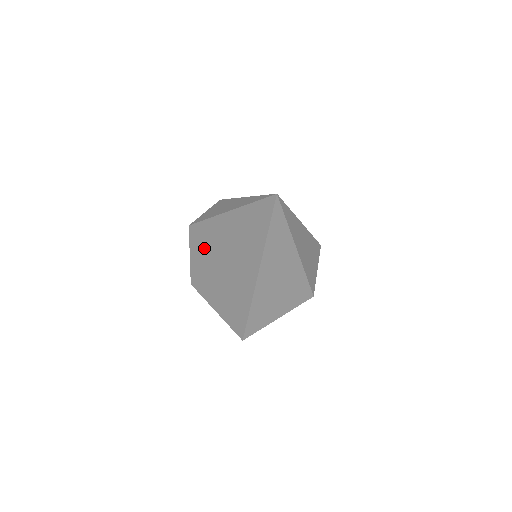
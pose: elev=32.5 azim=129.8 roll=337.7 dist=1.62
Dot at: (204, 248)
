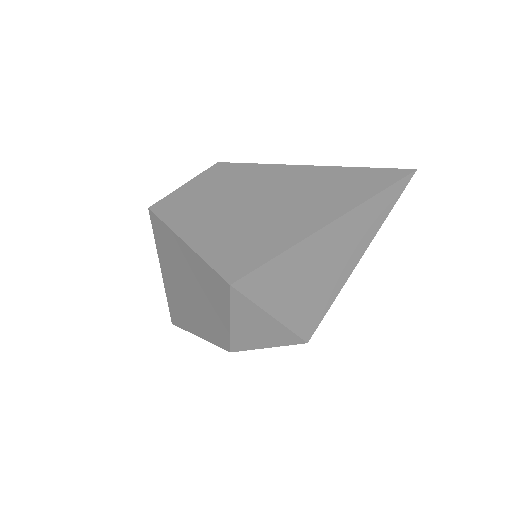
Dot at: (232, 182)
